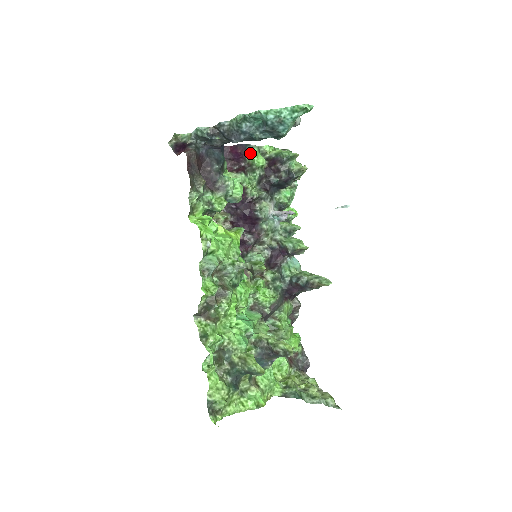
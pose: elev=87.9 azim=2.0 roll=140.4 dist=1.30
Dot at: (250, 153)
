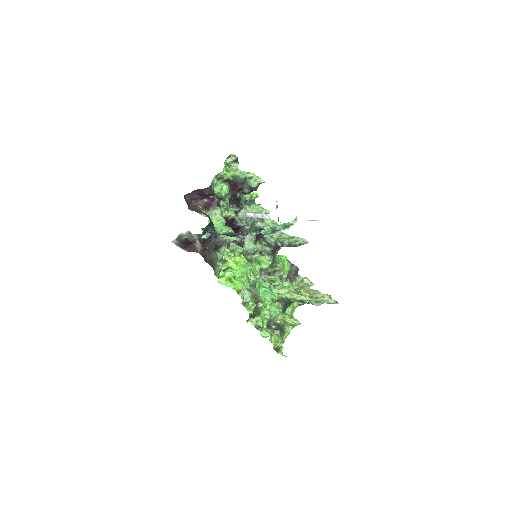
Dot at: (214, 188)
